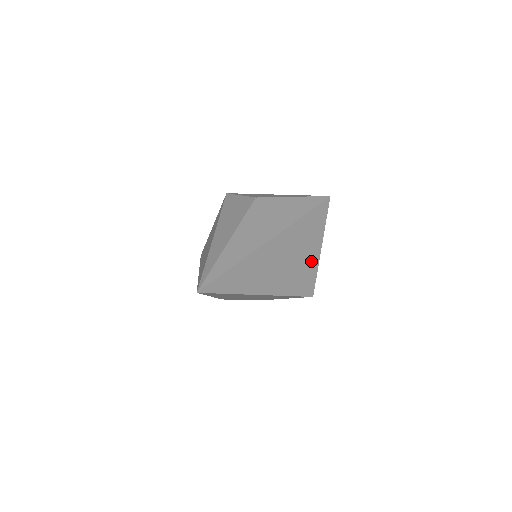
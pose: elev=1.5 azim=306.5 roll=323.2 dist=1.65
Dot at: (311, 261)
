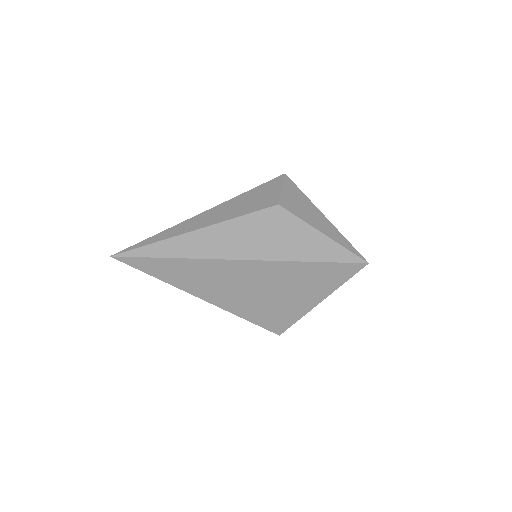
Dot at: (294, 306)
